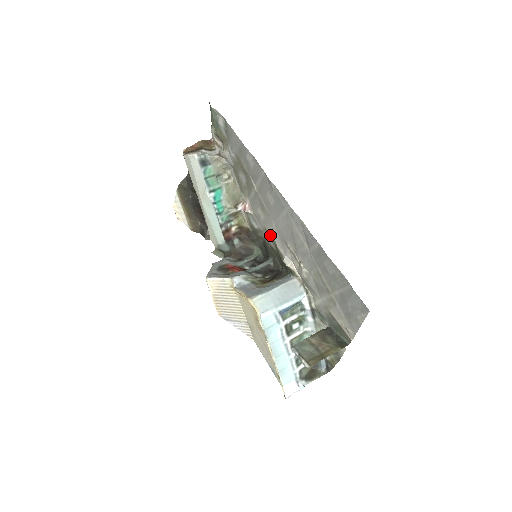
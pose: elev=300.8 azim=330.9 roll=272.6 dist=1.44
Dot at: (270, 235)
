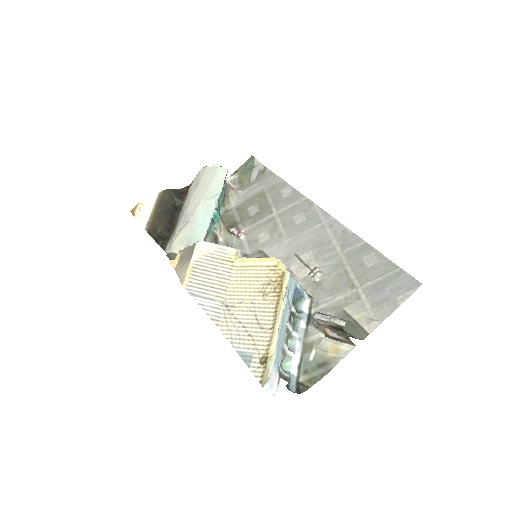
Dot at: (266, 255)
